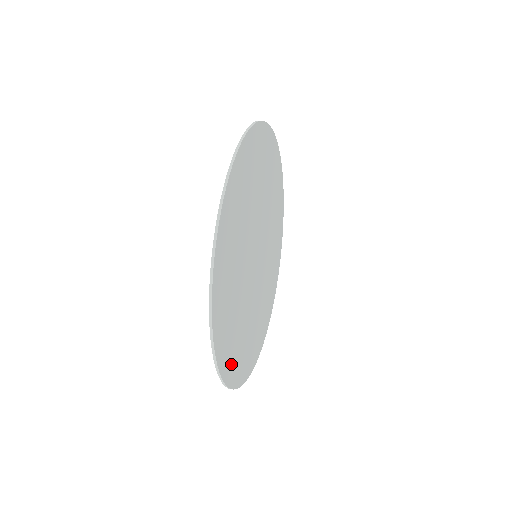
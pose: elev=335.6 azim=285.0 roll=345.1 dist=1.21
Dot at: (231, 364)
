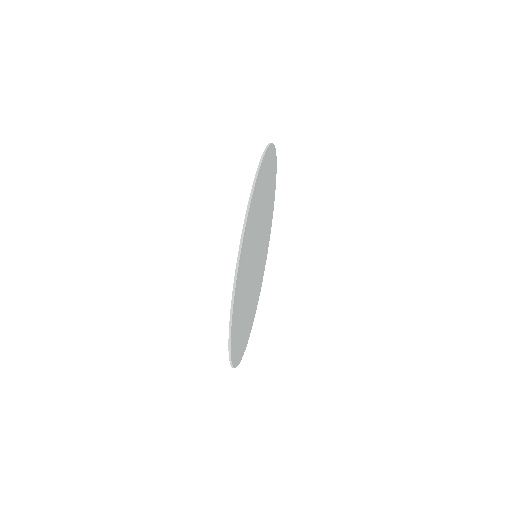
Dot at: occluded
